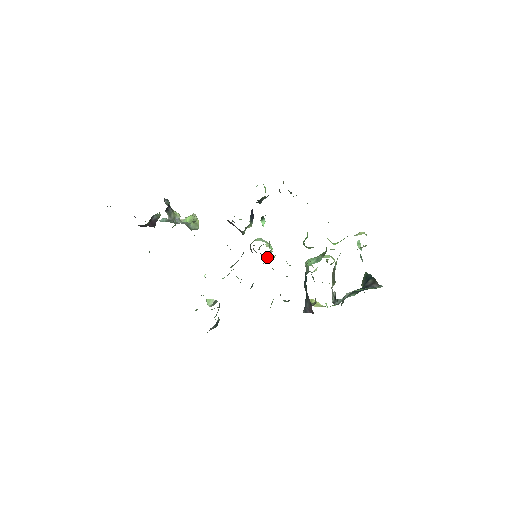
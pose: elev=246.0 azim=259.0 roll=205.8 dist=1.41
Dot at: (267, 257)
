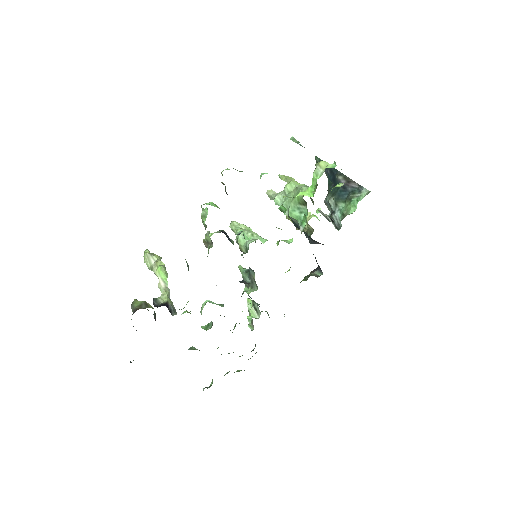
Dot at: occluded
